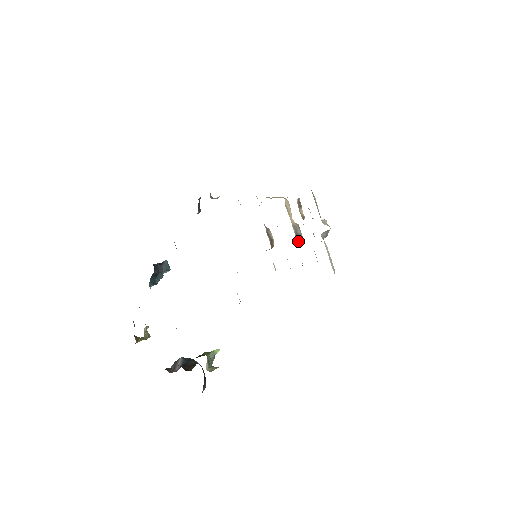
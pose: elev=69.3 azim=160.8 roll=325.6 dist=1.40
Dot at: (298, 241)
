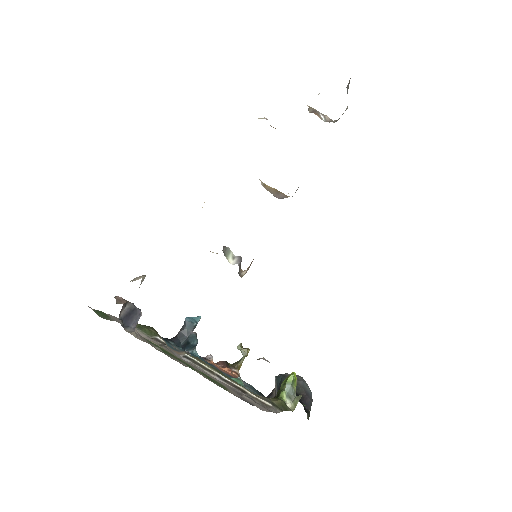
Dot at: occluded
